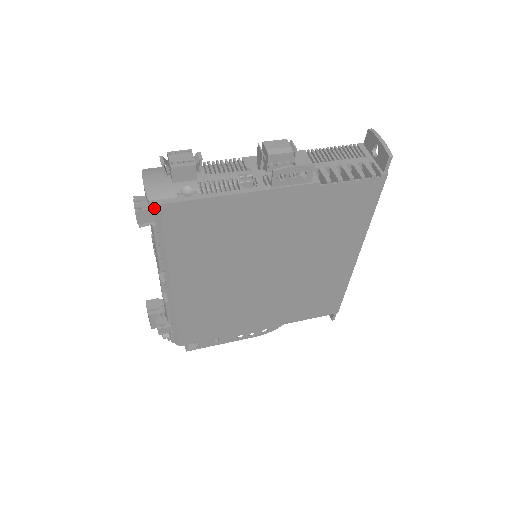
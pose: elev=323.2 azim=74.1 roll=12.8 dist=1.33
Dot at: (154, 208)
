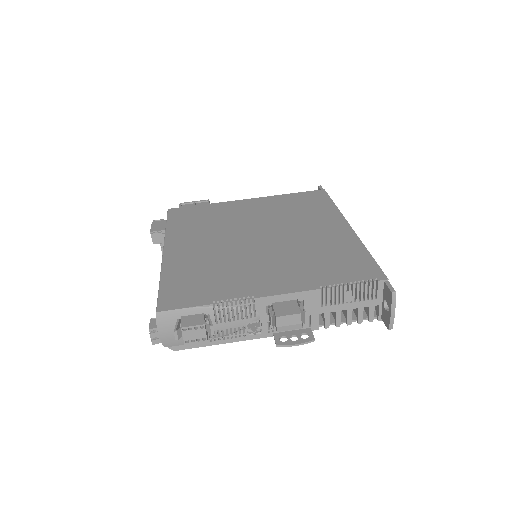
Dot at: occluded
